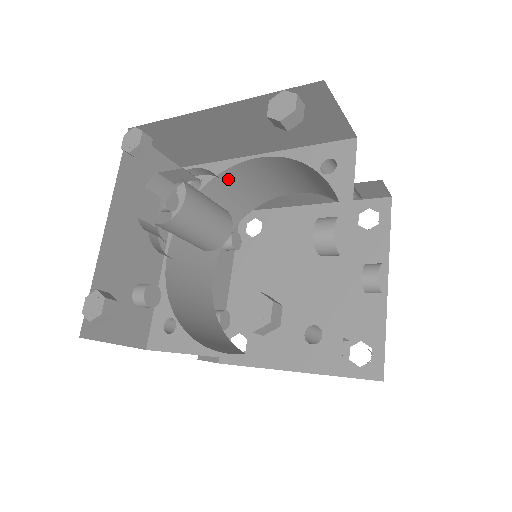
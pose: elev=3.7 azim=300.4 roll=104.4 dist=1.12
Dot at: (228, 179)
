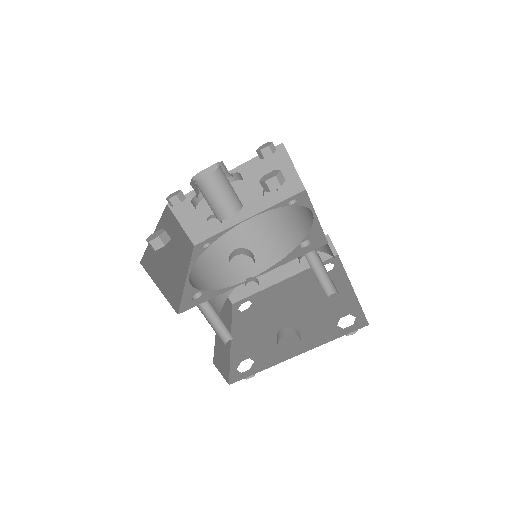
Dot at: (306, 214)
